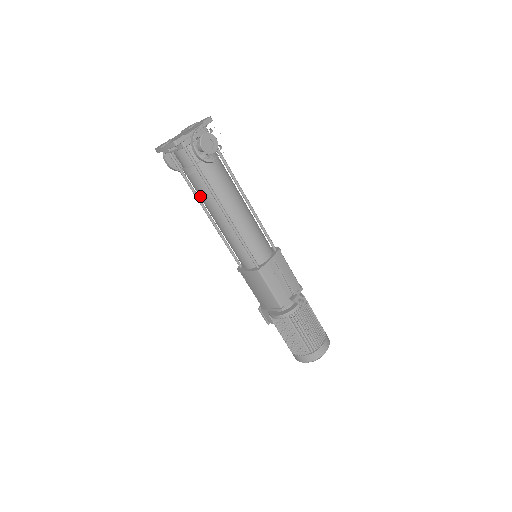
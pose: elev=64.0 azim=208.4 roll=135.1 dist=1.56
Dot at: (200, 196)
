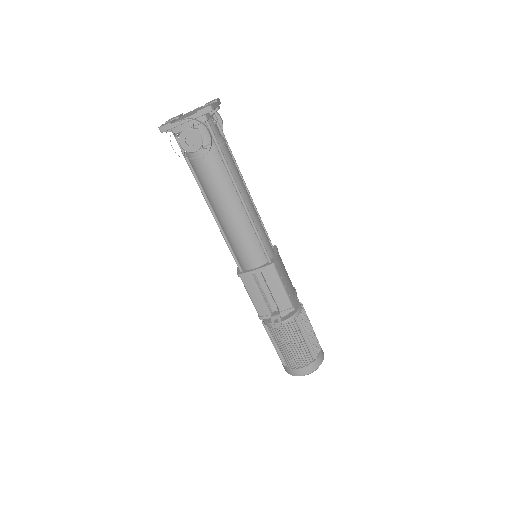
Dot at: occluded
